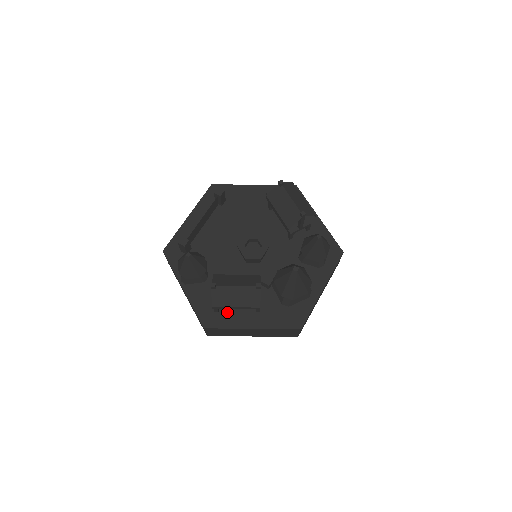
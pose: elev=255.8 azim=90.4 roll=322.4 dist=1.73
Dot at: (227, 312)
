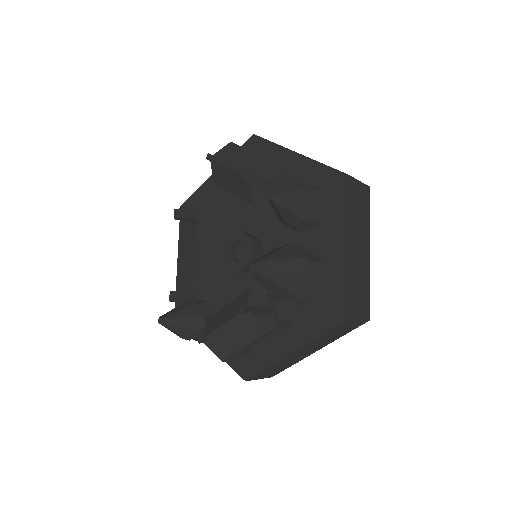
Dot at: (258, 347)
